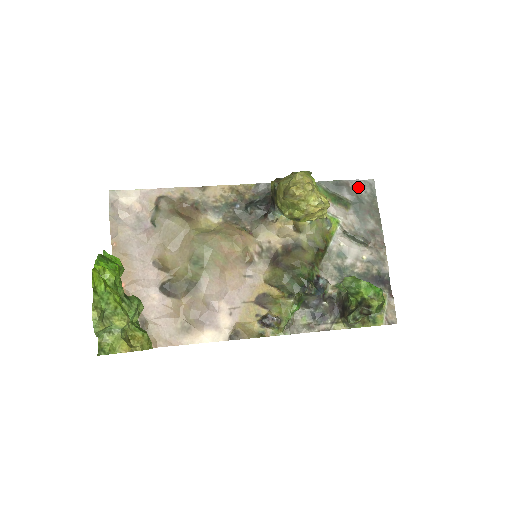
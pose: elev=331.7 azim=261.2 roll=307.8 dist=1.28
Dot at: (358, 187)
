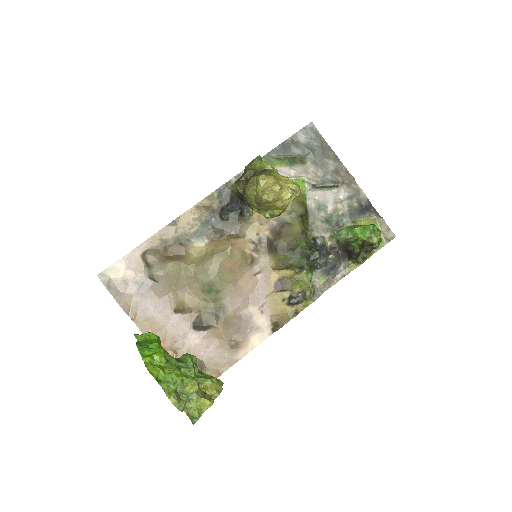
Dot at: (302, 138)
